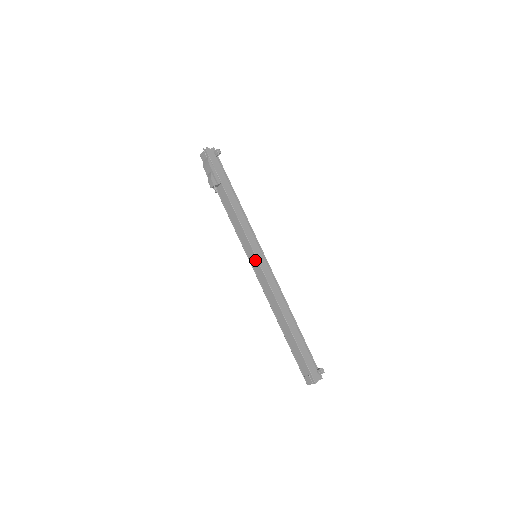
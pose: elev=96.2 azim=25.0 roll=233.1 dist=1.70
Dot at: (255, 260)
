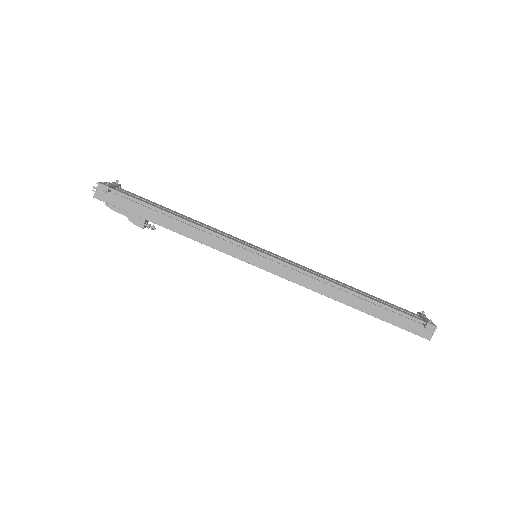
Dot at: (258, 265)
